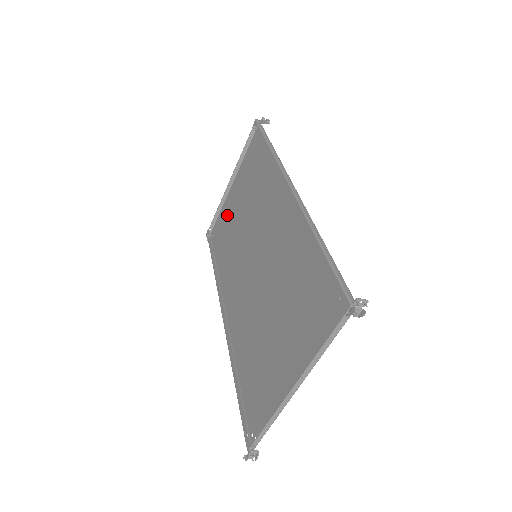
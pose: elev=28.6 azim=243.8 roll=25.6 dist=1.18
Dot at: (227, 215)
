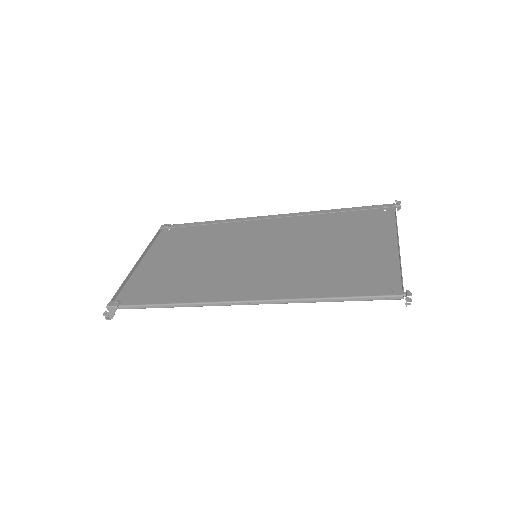
Dot at: (152, 278)
